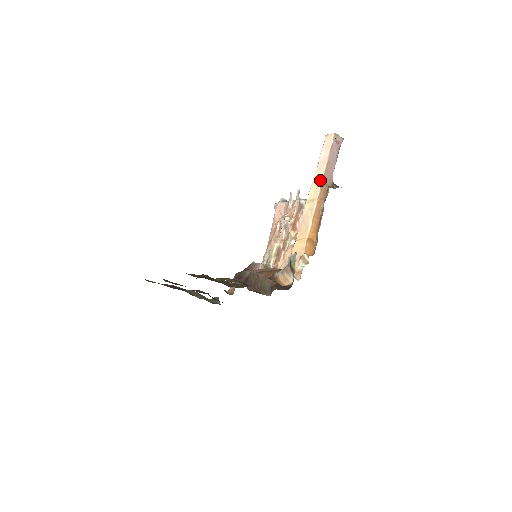
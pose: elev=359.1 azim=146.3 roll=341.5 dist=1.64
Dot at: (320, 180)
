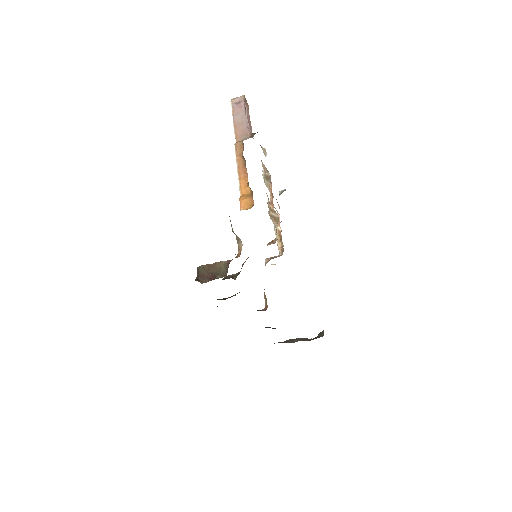
Dot at: (235, 143)
